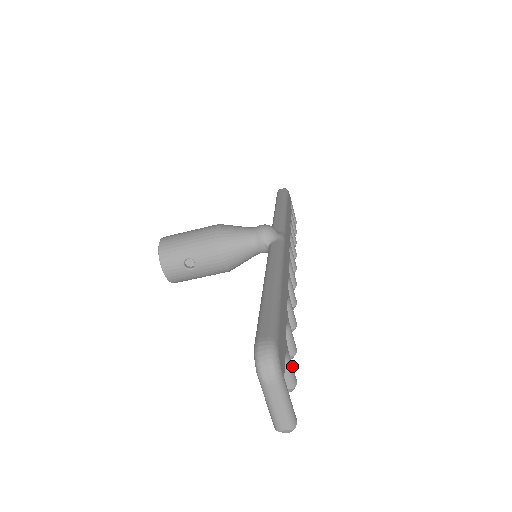
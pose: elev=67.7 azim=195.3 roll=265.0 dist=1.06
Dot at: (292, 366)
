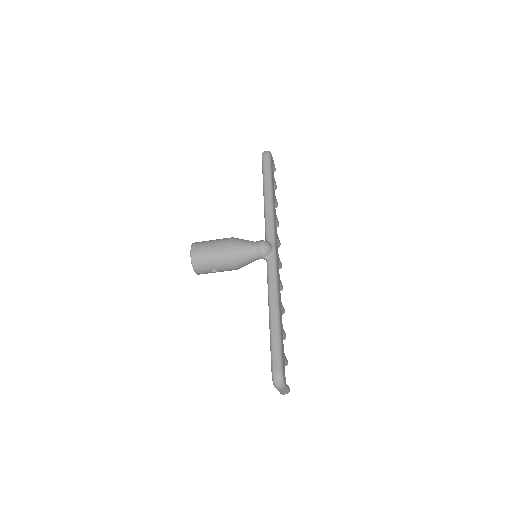
Dot at: (286, 359)
